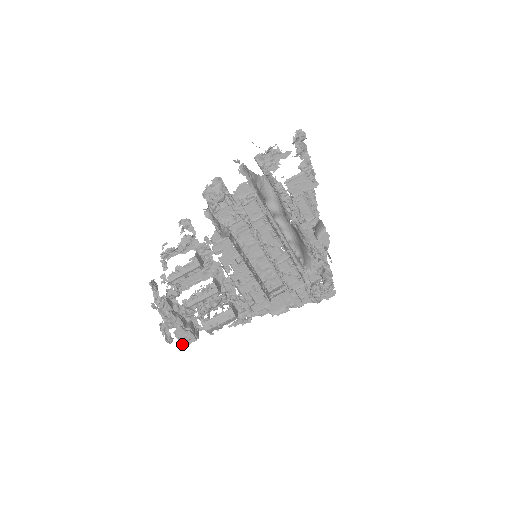
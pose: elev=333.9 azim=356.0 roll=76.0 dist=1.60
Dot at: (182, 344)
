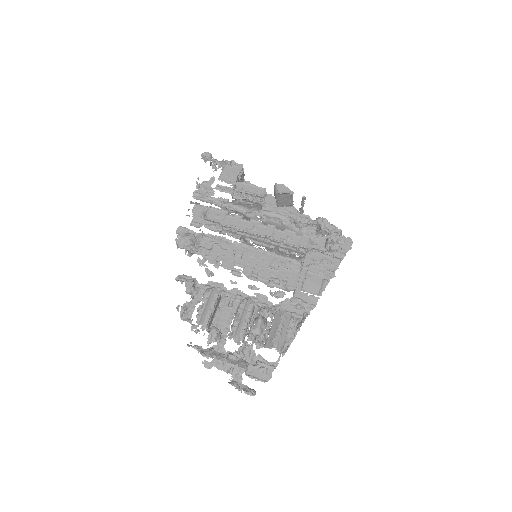
Dot at: (264, 382)
